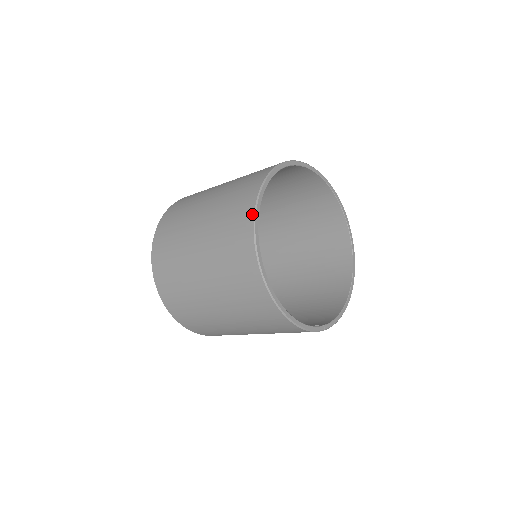
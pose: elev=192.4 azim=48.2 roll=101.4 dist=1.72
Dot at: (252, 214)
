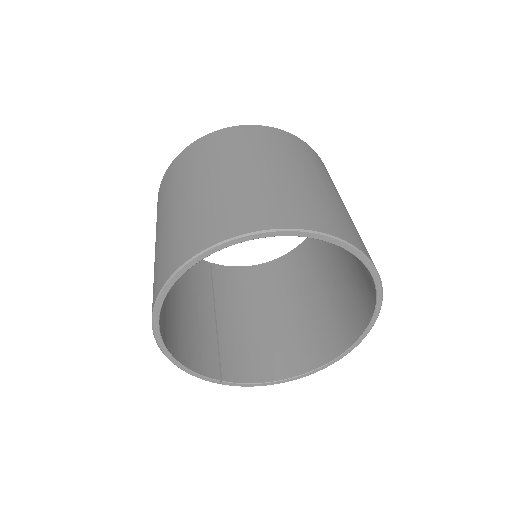
Dot at: (185, 259)
